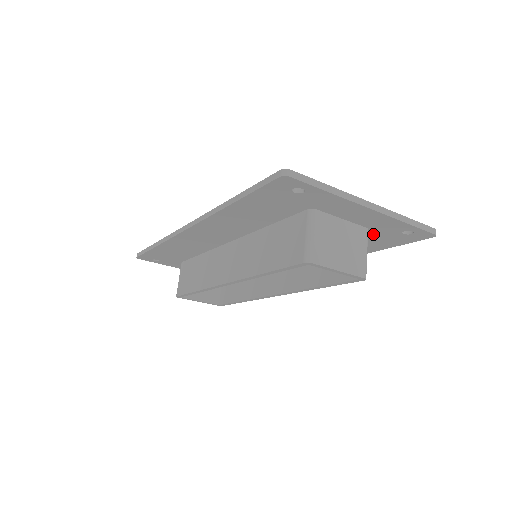
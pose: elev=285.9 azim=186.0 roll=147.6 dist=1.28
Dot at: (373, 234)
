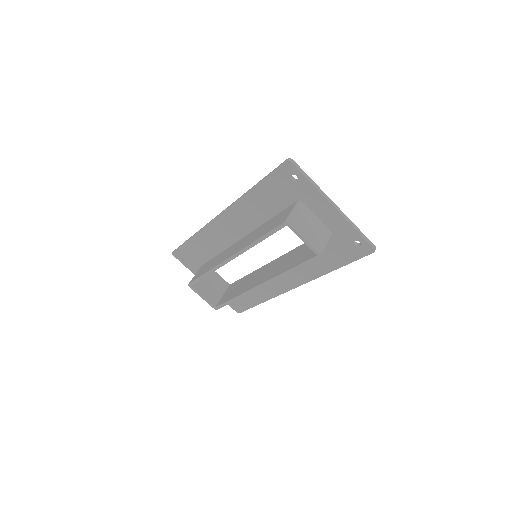
Dot at: (335, 242)
